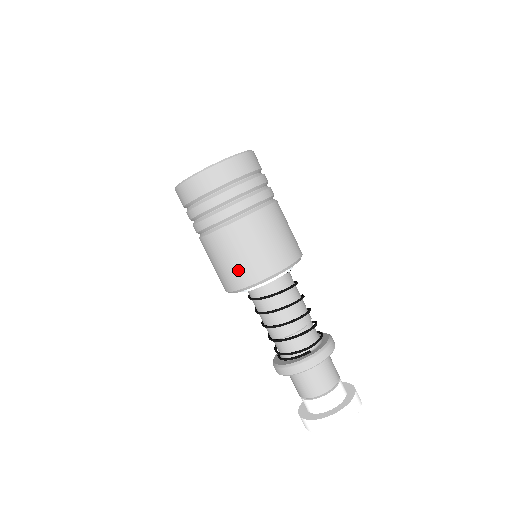
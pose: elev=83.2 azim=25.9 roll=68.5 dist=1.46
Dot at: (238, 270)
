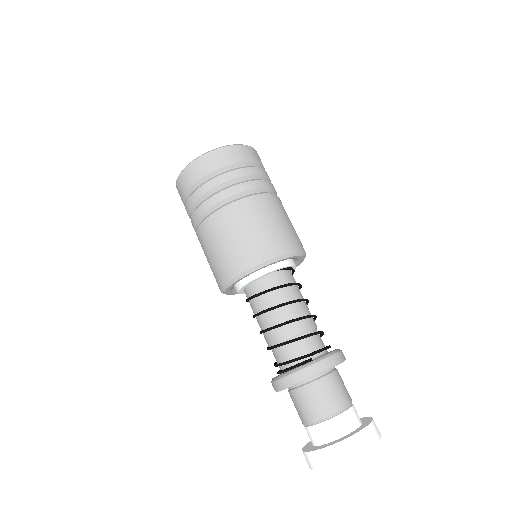
Dot at: (230, 257)
